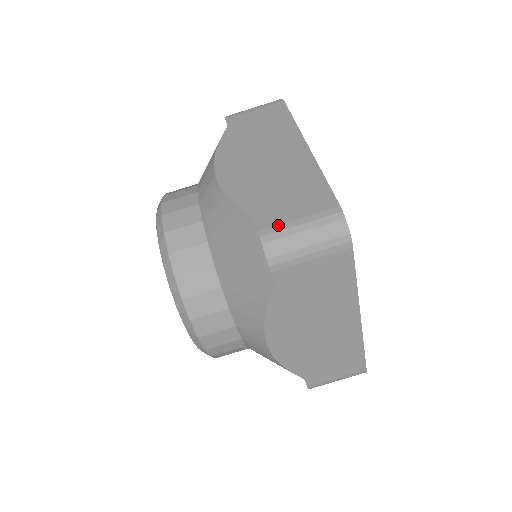
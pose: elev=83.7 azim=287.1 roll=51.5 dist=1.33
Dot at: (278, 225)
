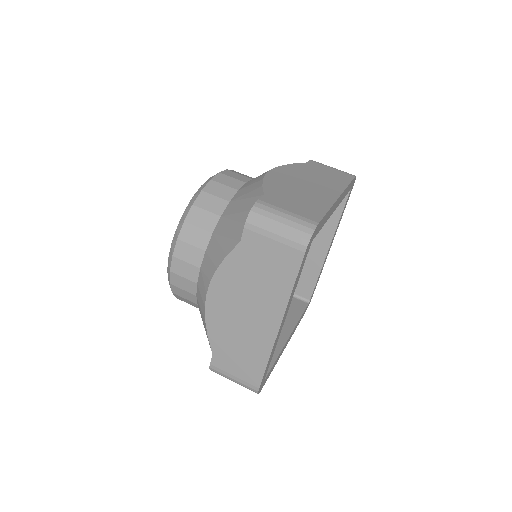
Dot at: (273, 205)
